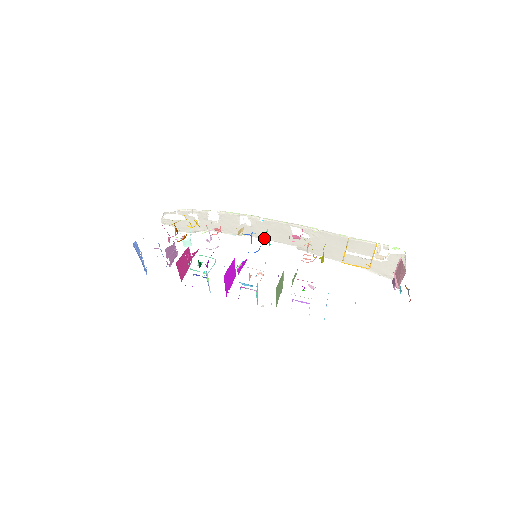
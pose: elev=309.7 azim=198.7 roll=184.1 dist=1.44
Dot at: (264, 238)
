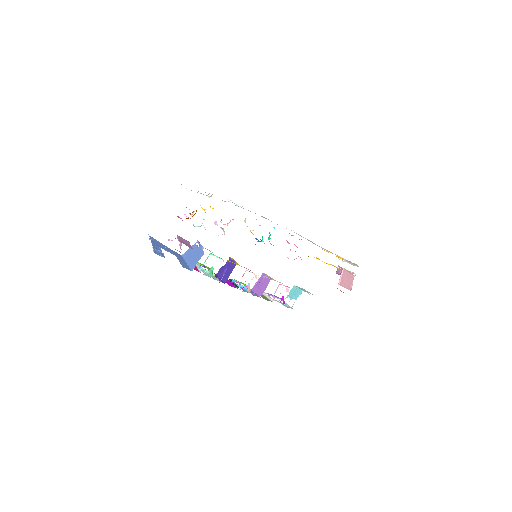
Dot at: (264, 217)
